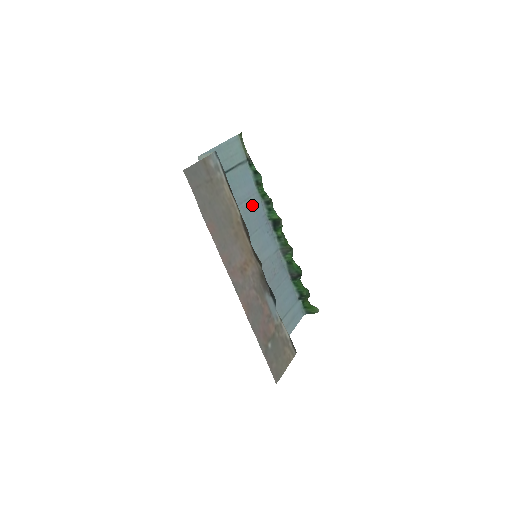
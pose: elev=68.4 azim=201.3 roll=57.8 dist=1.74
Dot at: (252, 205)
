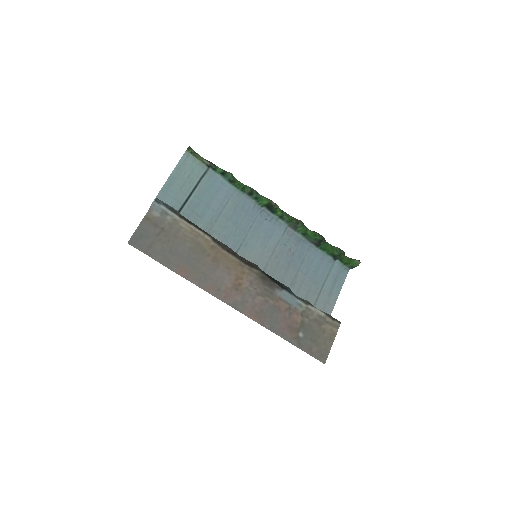
Dot at: (235, 206)
